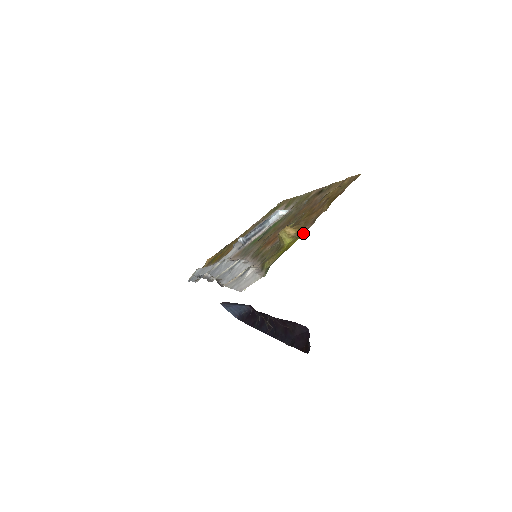
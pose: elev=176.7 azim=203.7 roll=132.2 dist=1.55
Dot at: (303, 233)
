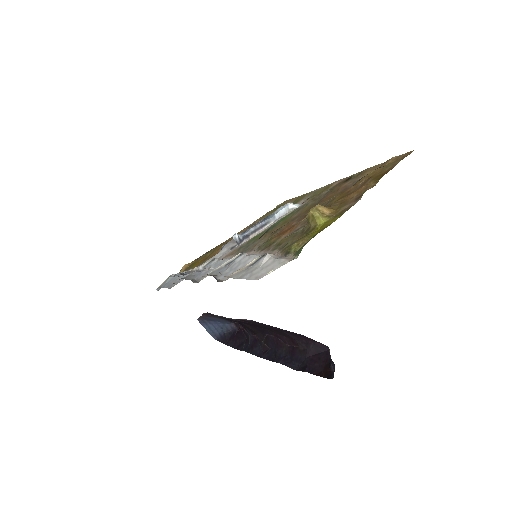
Dot at: (346, 210)
